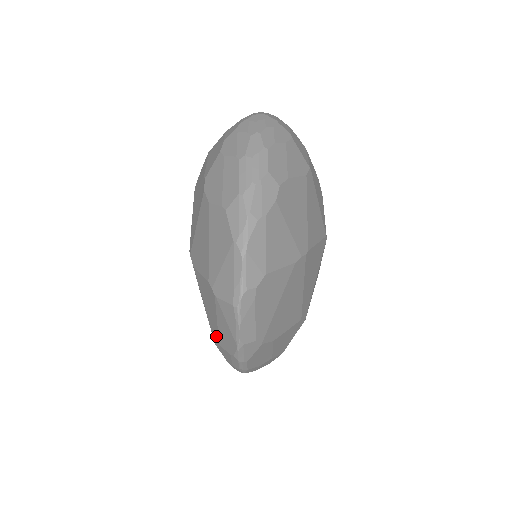
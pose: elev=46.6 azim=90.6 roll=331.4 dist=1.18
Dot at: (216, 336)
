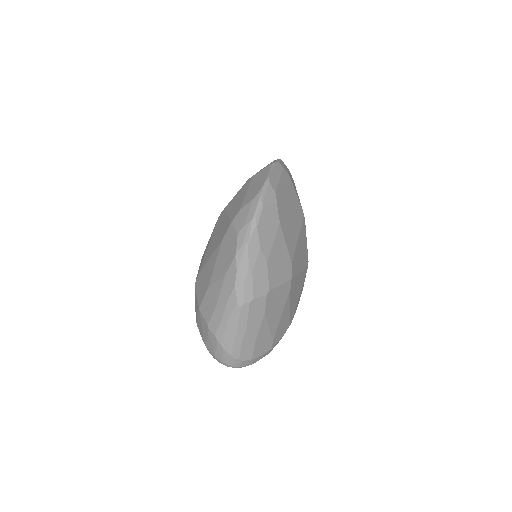
Dot at: (238, 209)
